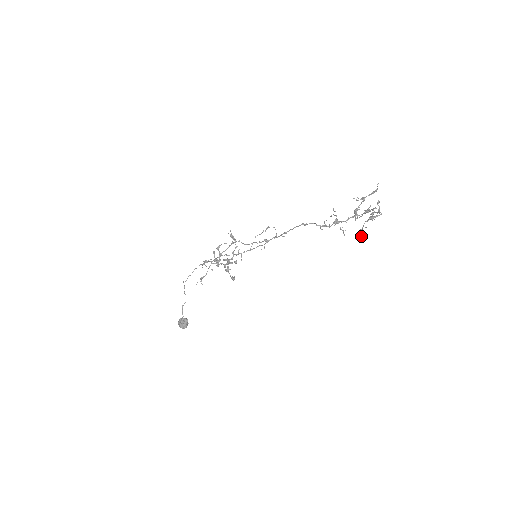
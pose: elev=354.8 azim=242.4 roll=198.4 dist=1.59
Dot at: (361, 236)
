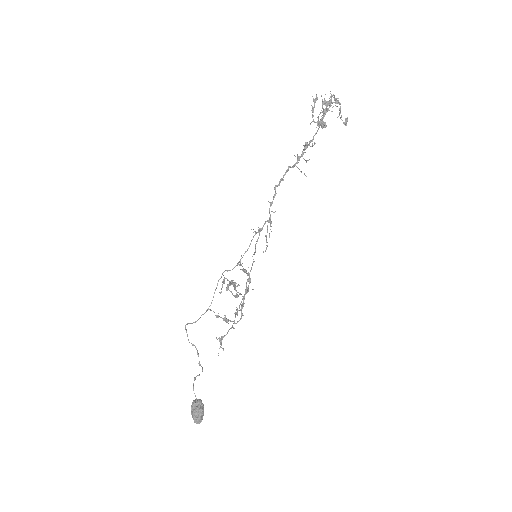
Dot at: (323, 124)
